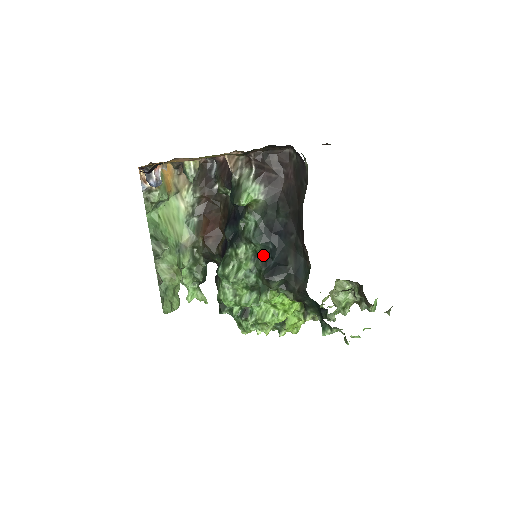
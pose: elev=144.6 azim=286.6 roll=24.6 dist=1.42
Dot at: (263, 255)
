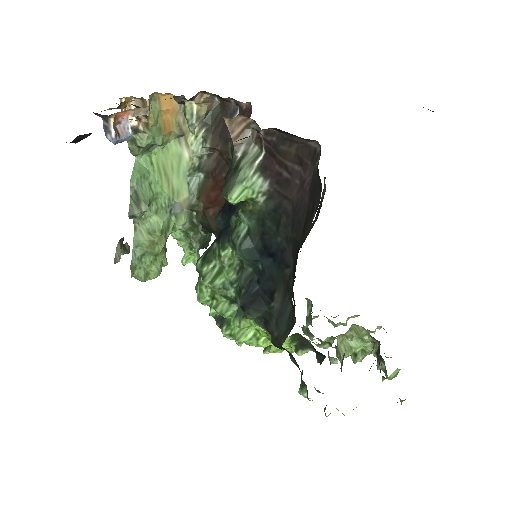
Dot at: (250, 271)
